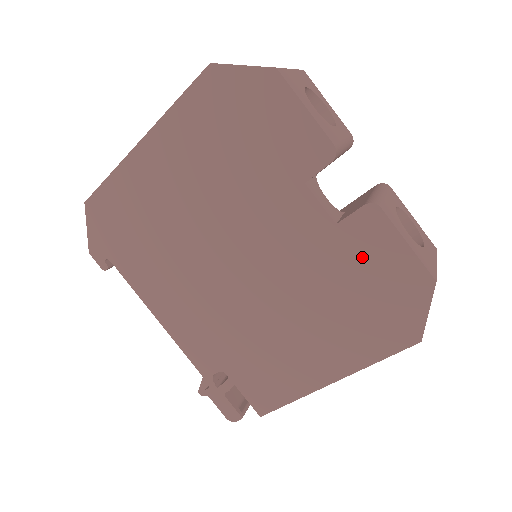
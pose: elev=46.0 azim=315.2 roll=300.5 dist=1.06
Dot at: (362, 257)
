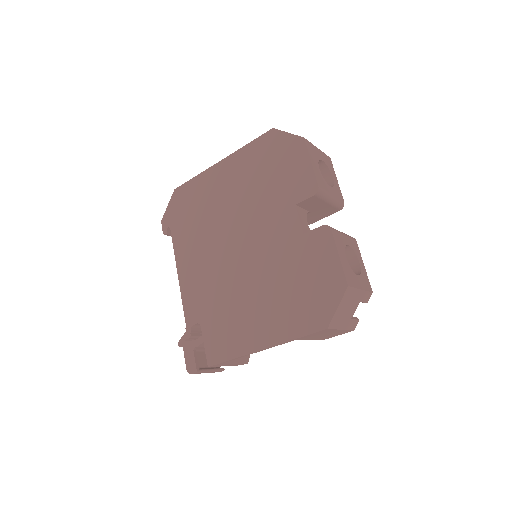
Dot at: (311, 259)
